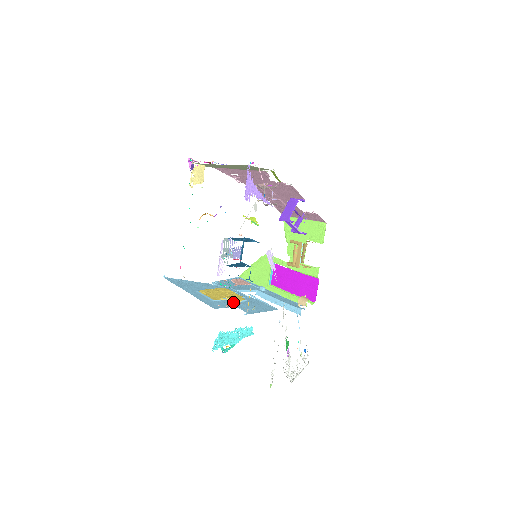
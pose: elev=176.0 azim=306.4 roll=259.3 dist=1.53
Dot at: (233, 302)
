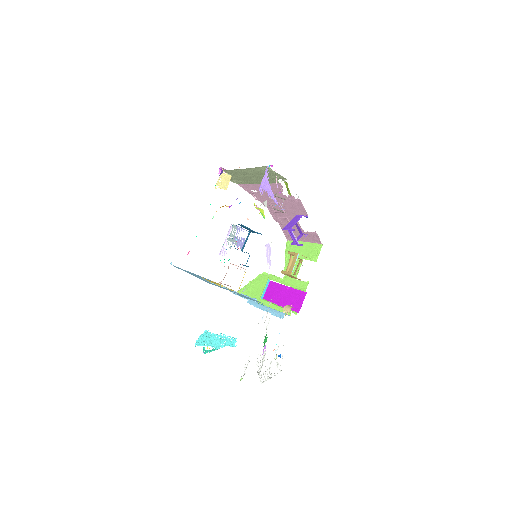
Dot at: occluded
